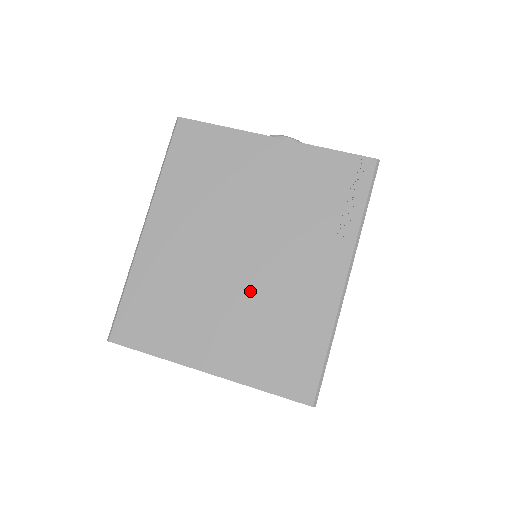
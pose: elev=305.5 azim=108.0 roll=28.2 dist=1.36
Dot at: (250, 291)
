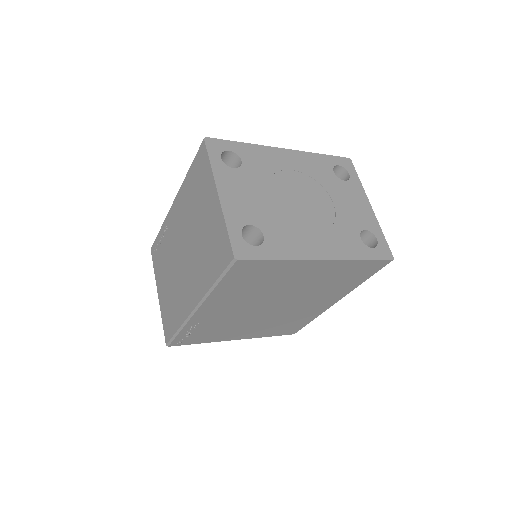
Dot at: occluded
